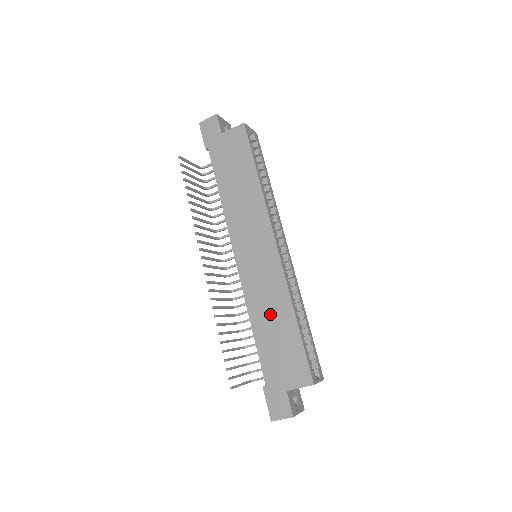
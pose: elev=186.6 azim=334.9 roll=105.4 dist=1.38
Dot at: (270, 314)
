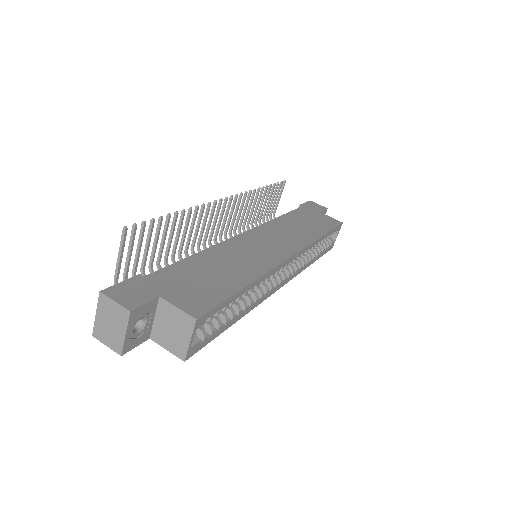
Dot at: (228, 264)
